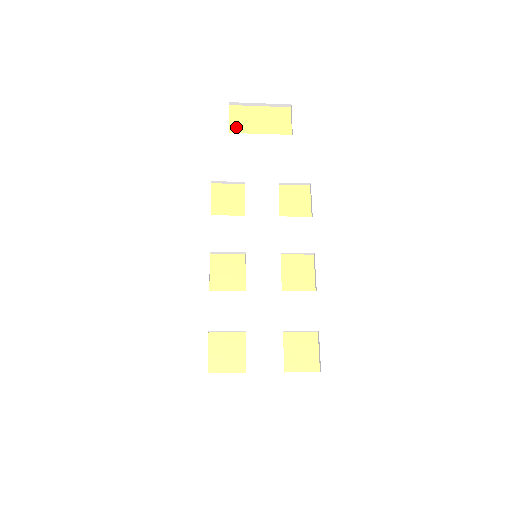
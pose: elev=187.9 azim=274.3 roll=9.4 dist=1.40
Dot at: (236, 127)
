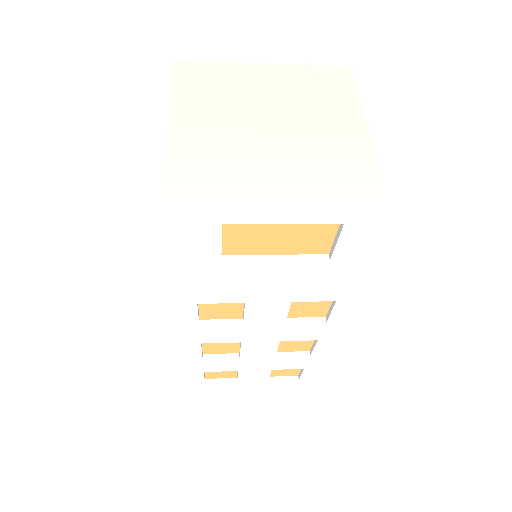
Dot at: (234, 246)
